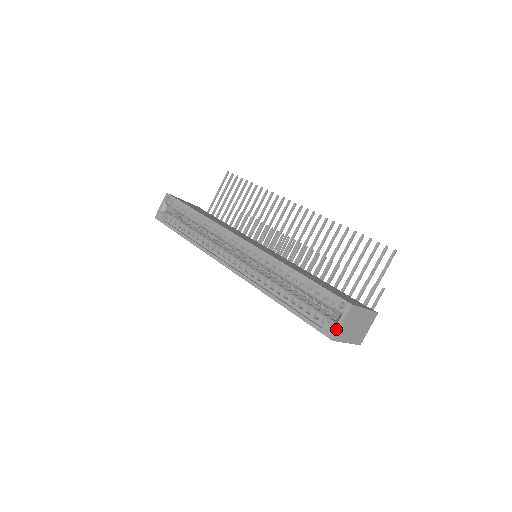
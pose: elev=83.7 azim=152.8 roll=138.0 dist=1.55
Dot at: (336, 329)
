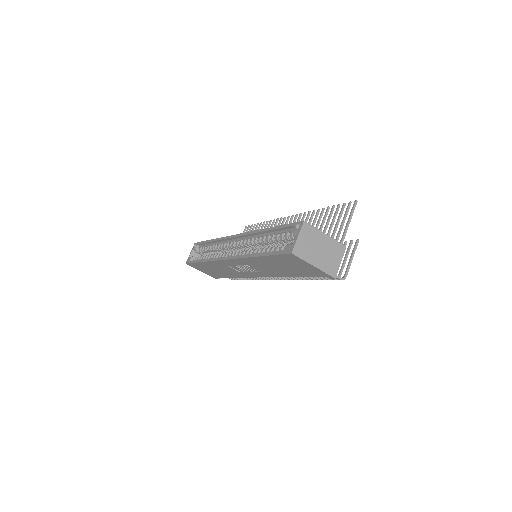
Dot at: (294, 244)
